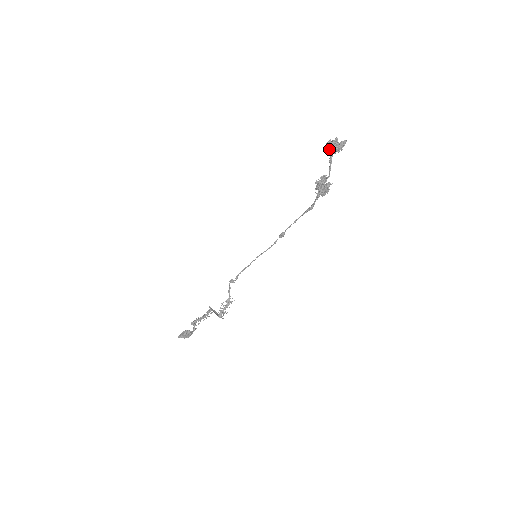
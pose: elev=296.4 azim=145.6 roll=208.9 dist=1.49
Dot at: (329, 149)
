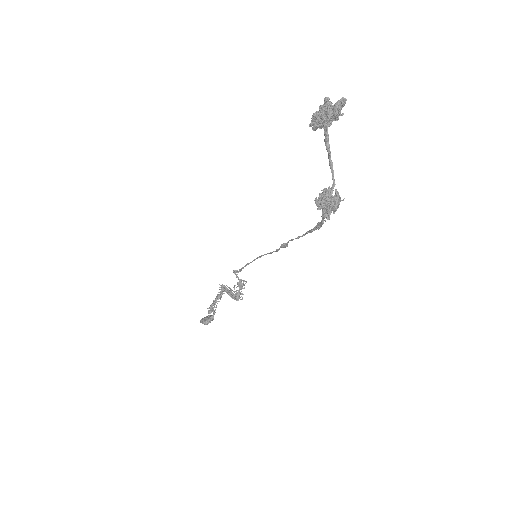
Dot at: (319, 127)
